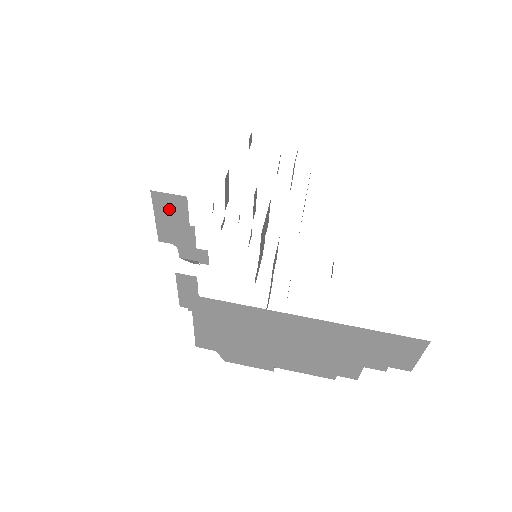
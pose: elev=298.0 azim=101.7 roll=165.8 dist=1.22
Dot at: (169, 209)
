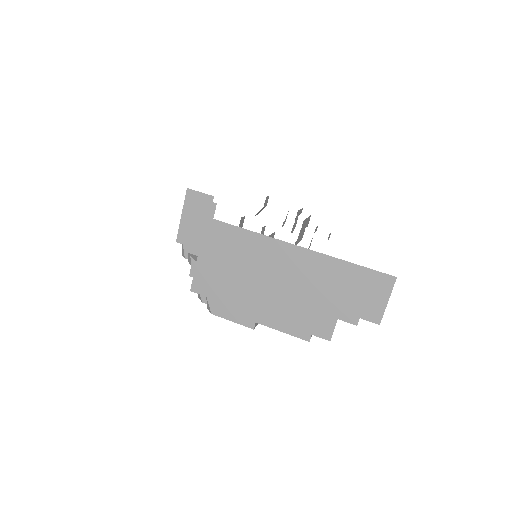
Dot at: (196, 208)
